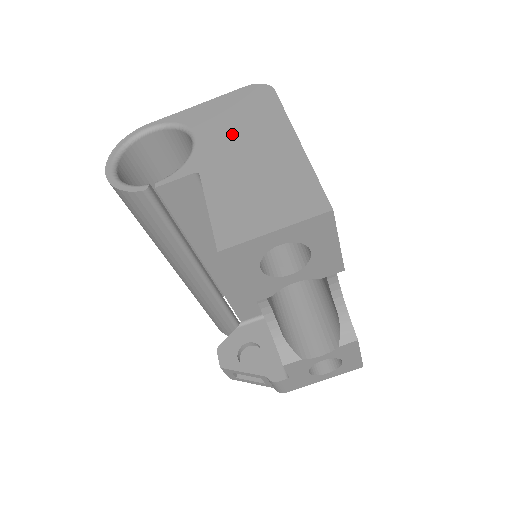
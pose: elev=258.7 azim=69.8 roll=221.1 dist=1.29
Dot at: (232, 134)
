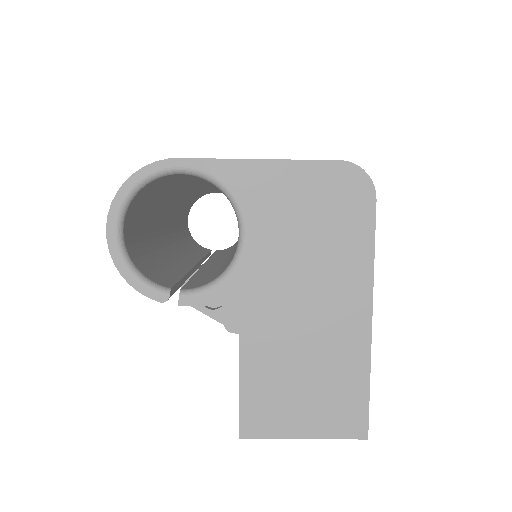
Dot at: (296, 259)
